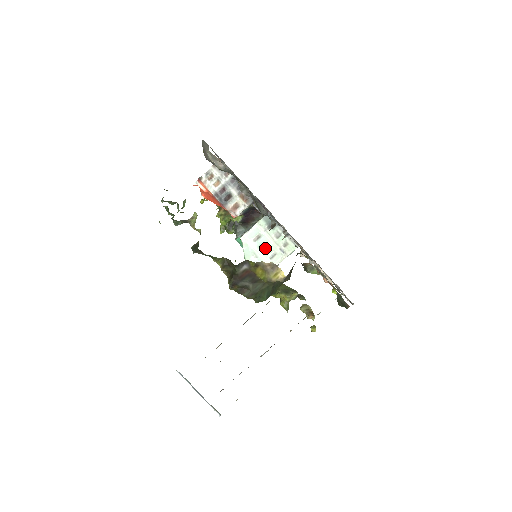
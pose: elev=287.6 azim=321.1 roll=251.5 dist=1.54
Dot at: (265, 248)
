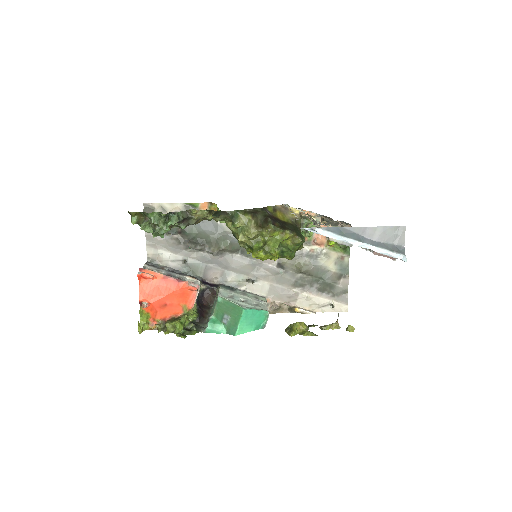
Dot at: (245, 301)
